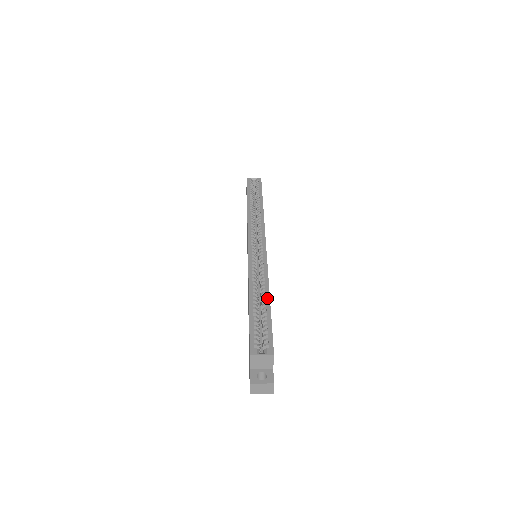
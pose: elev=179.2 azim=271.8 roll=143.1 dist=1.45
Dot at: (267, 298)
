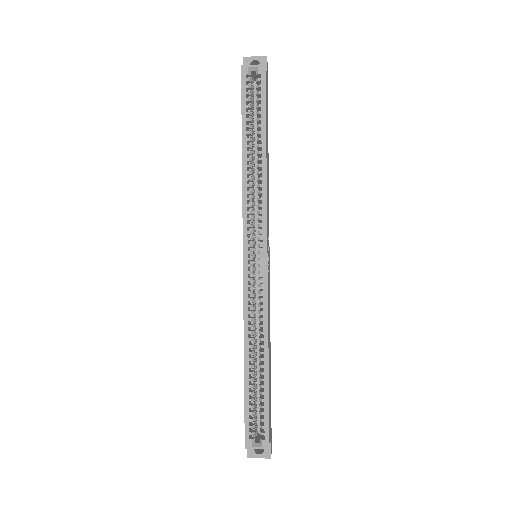
Dot at: (265, 364)
